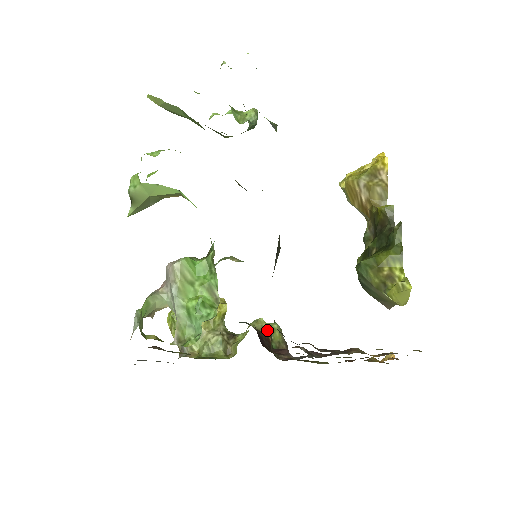
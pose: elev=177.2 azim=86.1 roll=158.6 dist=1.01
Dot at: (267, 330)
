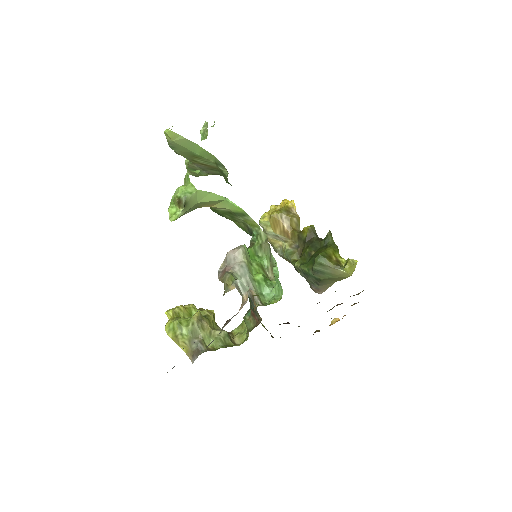
Dot at: occluded
